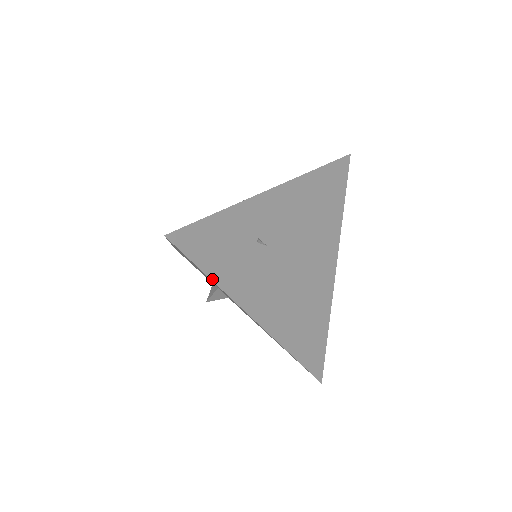
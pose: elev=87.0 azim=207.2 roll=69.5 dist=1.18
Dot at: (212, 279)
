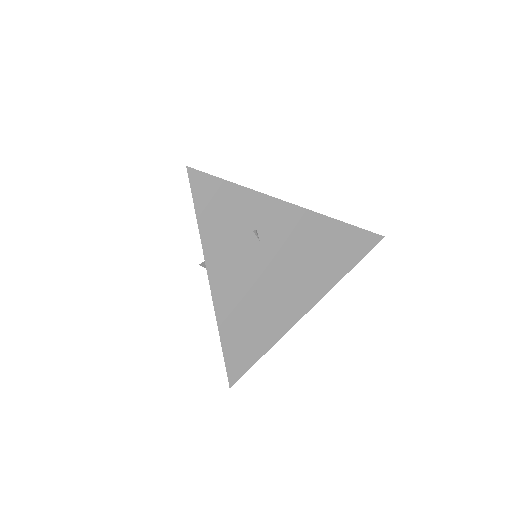
Dot at: (199, 225)
